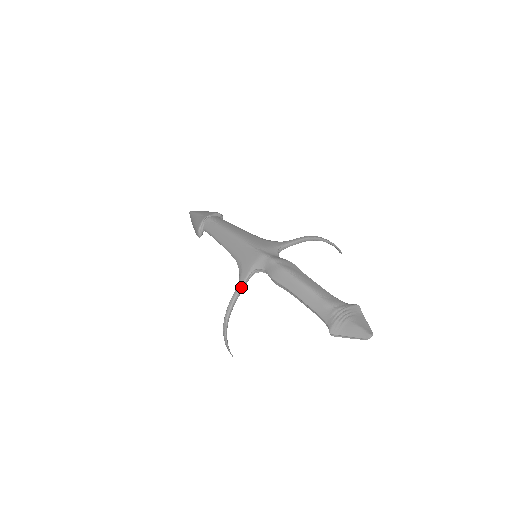
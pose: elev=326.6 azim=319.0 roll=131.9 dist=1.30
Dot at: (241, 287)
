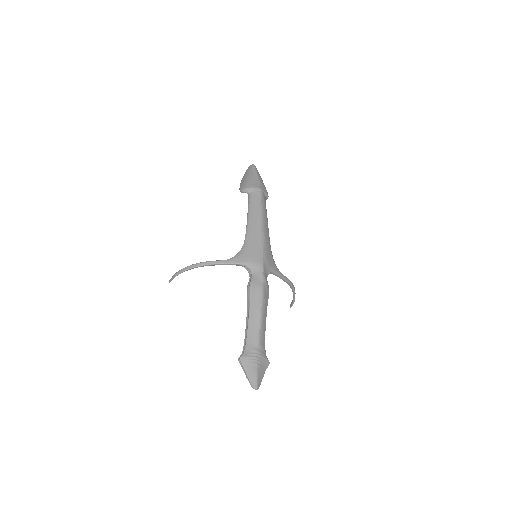
Dot at: (228, 263)
